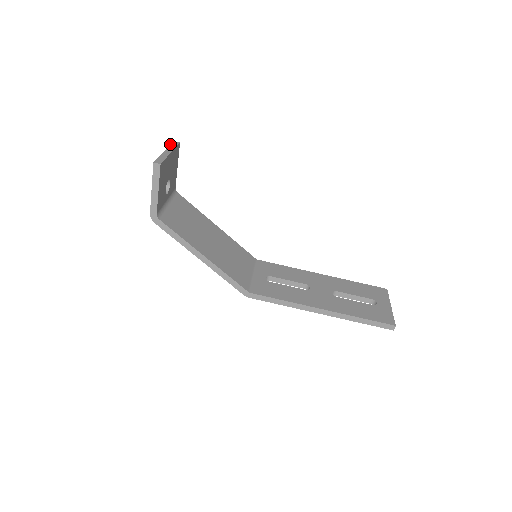
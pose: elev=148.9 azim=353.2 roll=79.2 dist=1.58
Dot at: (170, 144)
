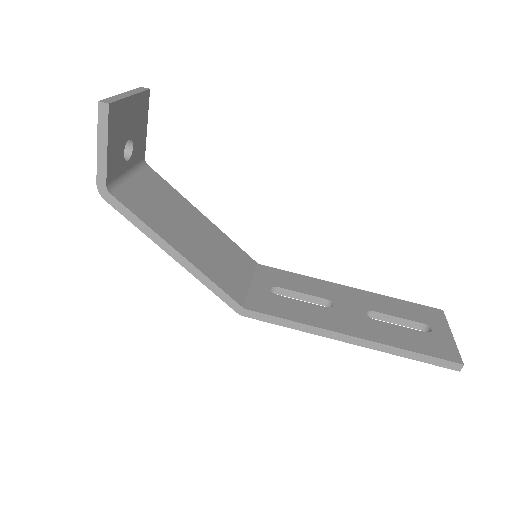
Dot at: occluded
